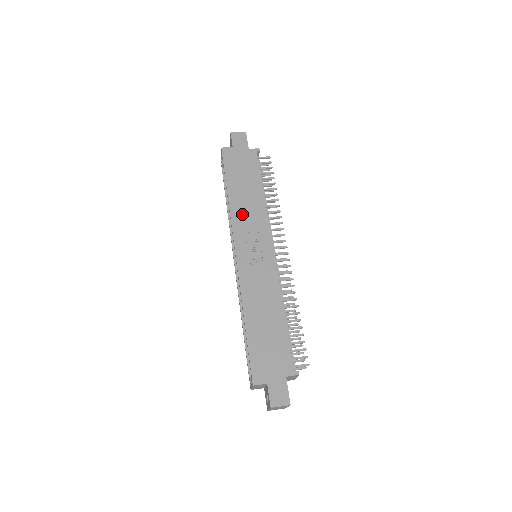
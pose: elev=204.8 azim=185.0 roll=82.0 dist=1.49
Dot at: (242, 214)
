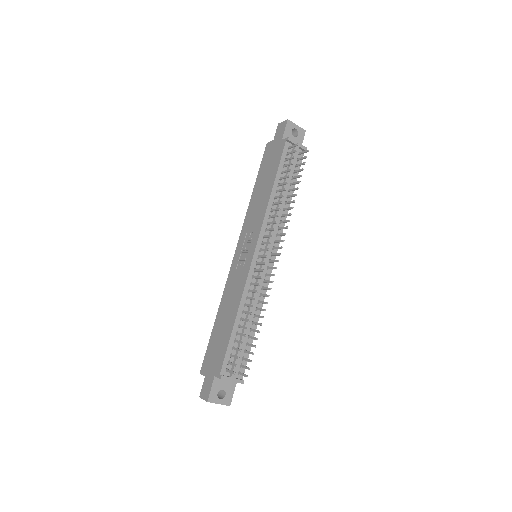
Dot at: (252, 214)
